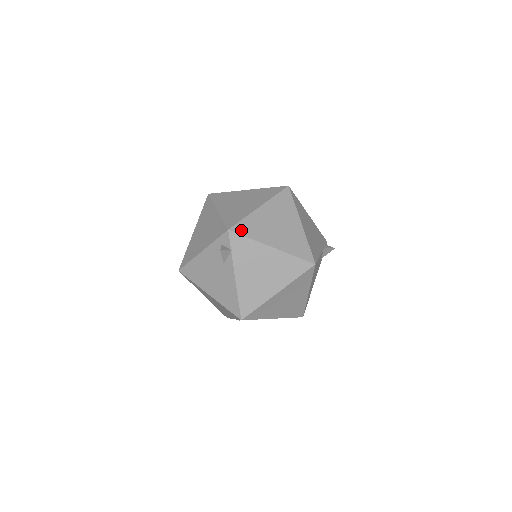
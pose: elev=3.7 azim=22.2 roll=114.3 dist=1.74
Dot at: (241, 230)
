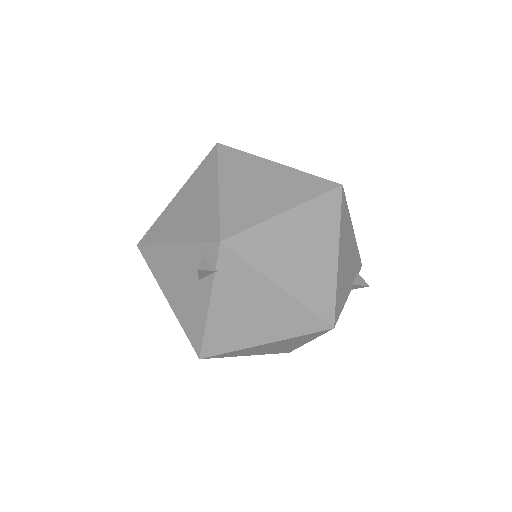
Dot at: (241, 247)
